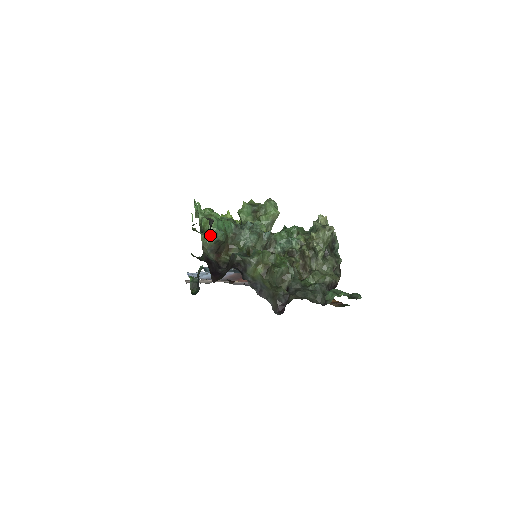
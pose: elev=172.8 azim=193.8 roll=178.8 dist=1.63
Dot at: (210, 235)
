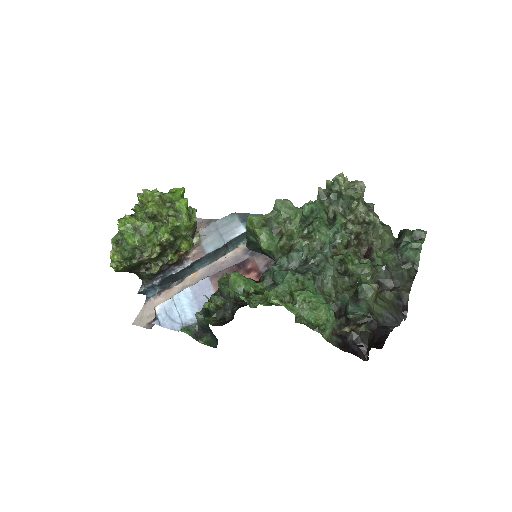
Dot at: occluded
